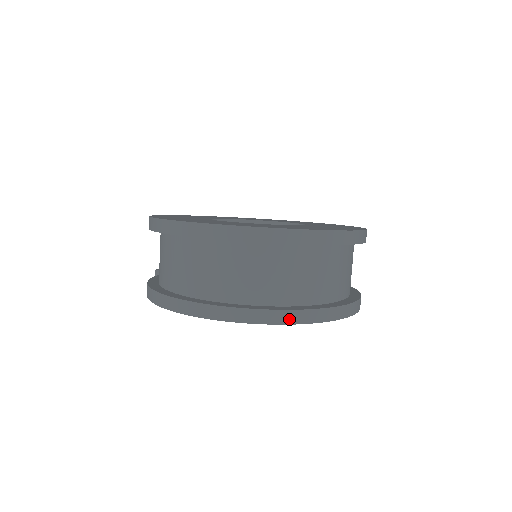
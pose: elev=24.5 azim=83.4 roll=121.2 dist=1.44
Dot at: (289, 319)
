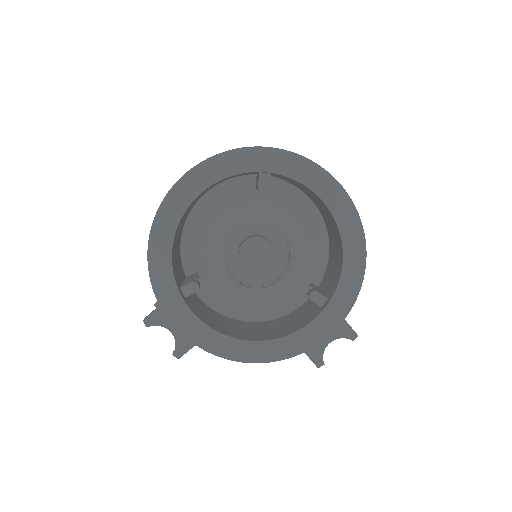
Dot at: (286, 151)
